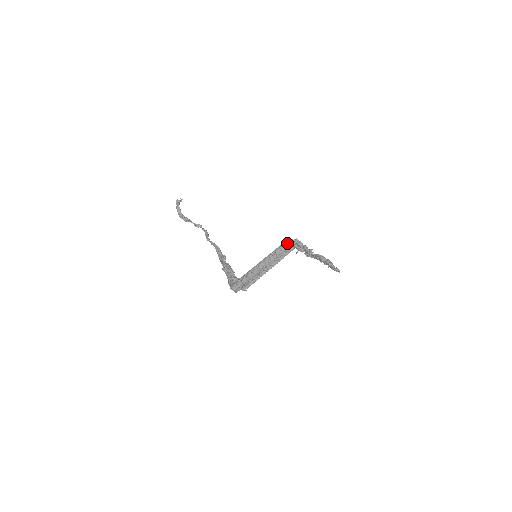
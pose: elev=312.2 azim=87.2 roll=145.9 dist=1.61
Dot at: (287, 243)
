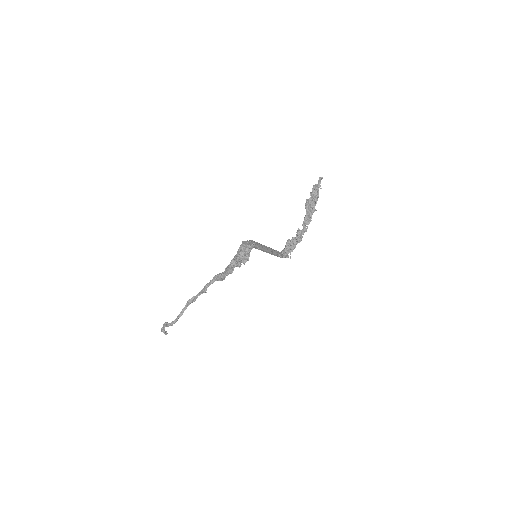
Dot at: (279, 254)
